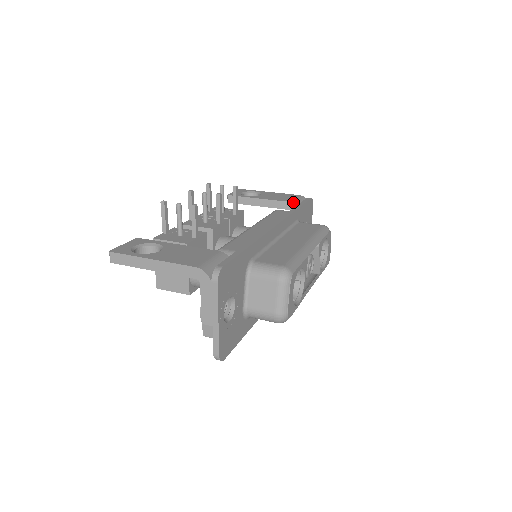
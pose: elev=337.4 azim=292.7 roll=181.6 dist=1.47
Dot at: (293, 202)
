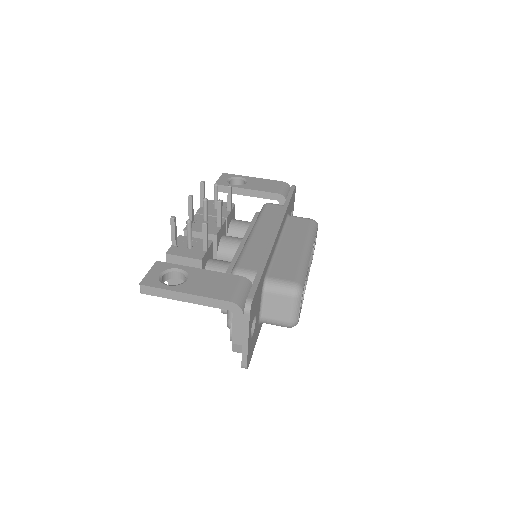
Dot at: (281, 193)
